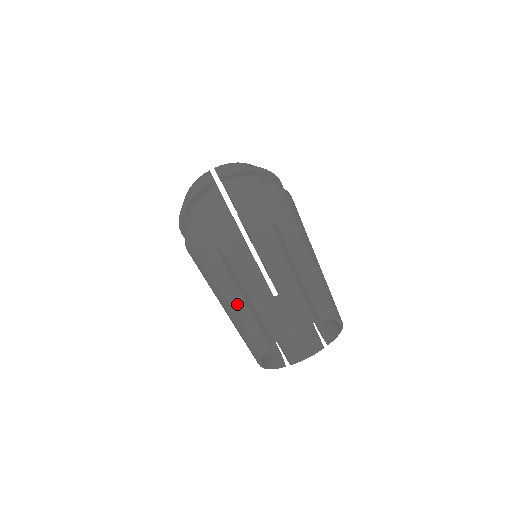
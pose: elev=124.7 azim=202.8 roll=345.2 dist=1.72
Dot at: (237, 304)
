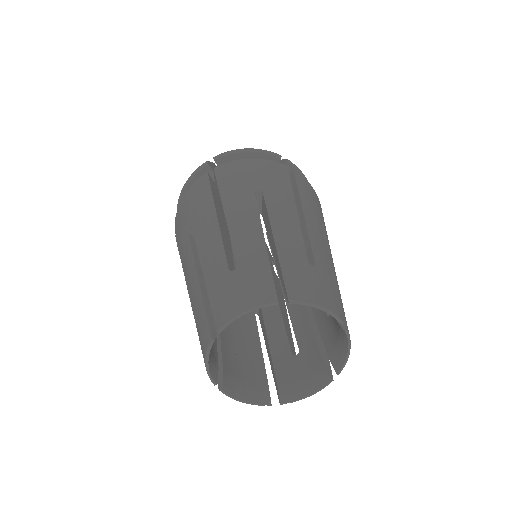
Dot at: (249, 244)
